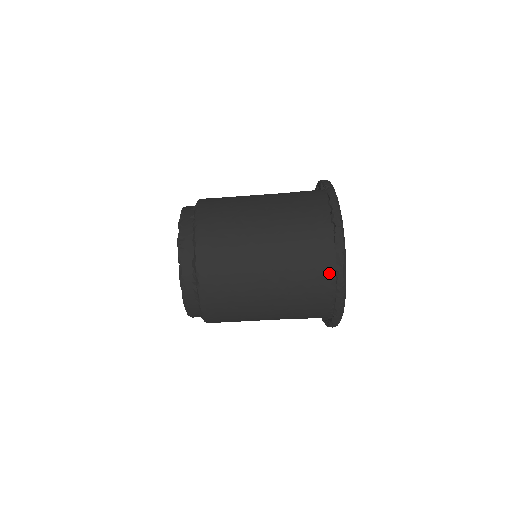
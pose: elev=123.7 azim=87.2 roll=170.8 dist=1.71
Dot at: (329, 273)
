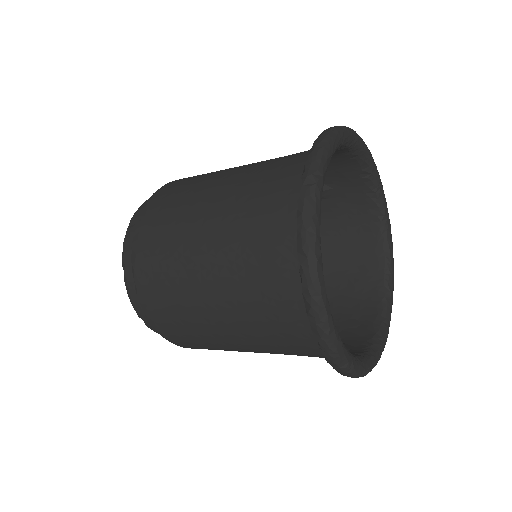
Dot at: (298, 271)
